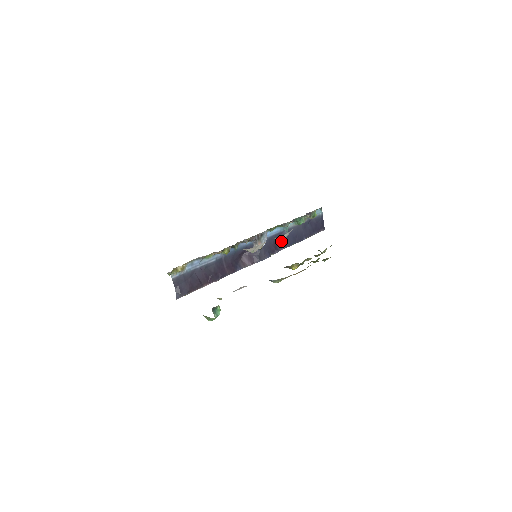
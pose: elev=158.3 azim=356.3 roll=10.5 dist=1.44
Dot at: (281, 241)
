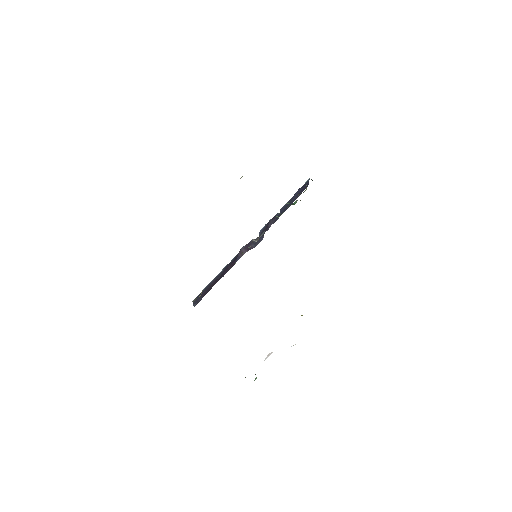
Dot at: (272, 219)
